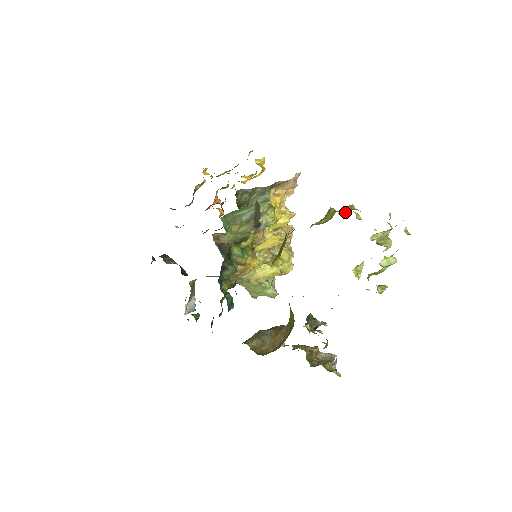
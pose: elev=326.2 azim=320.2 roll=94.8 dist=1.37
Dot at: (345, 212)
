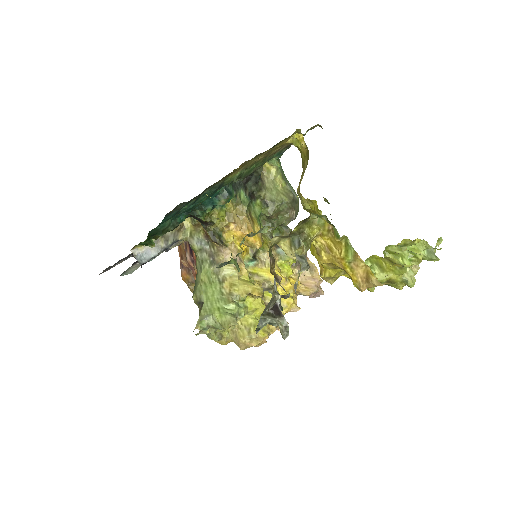
Dot at: occluded
